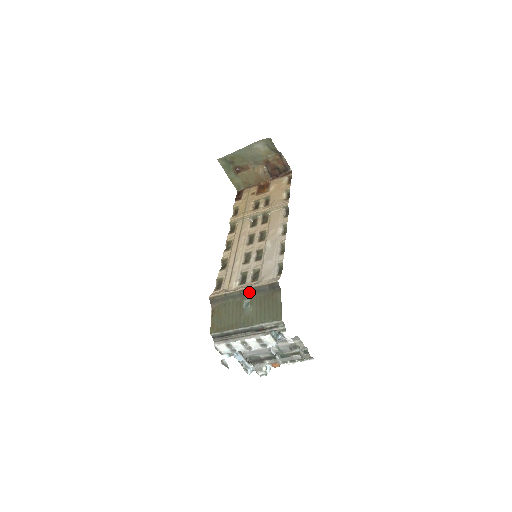
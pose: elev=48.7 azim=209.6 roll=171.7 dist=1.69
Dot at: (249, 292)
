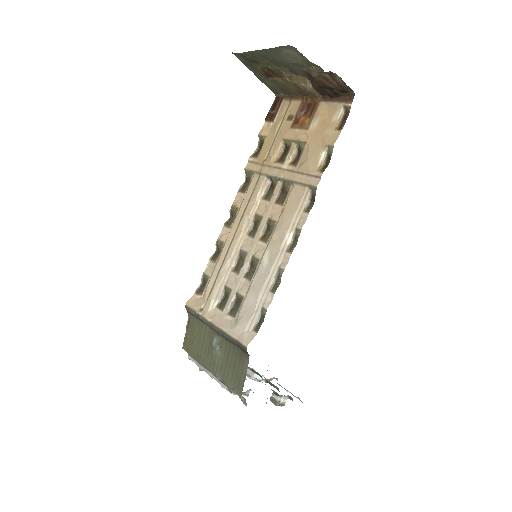
Dot at: (219, 333)
